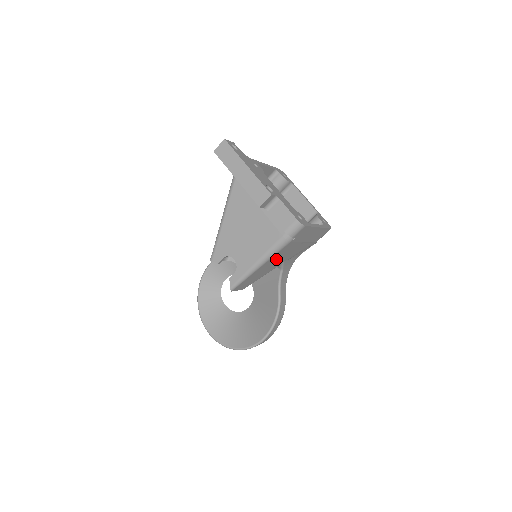
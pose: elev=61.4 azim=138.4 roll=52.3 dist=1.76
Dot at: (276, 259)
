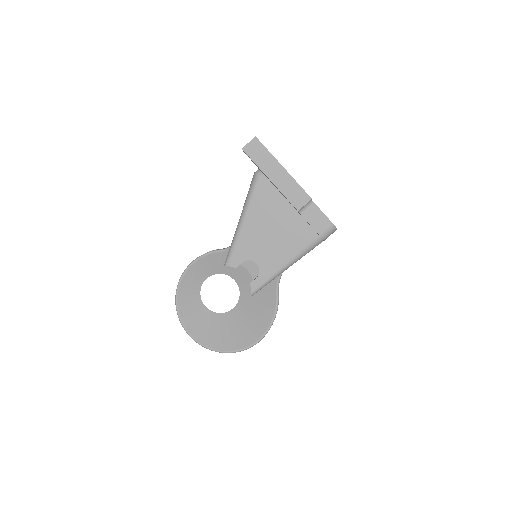
Dot at: occluded
